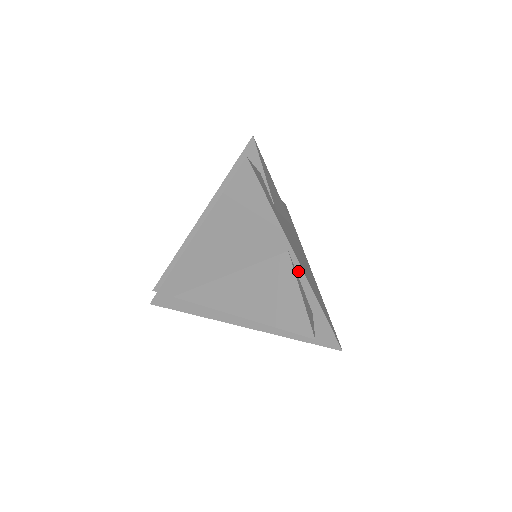
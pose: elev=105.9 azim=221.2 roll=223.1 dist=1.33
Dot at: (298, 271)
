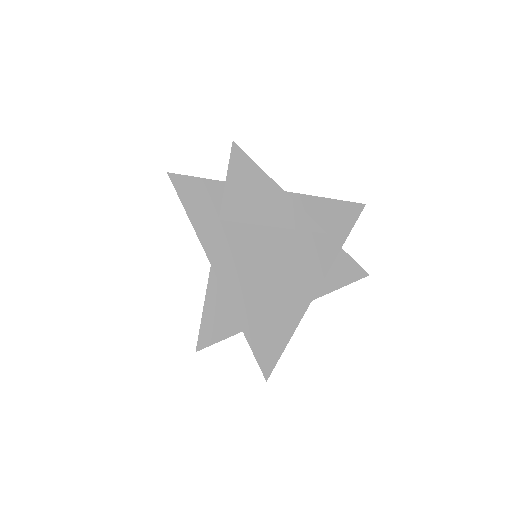
Dot at: (221, 286)
